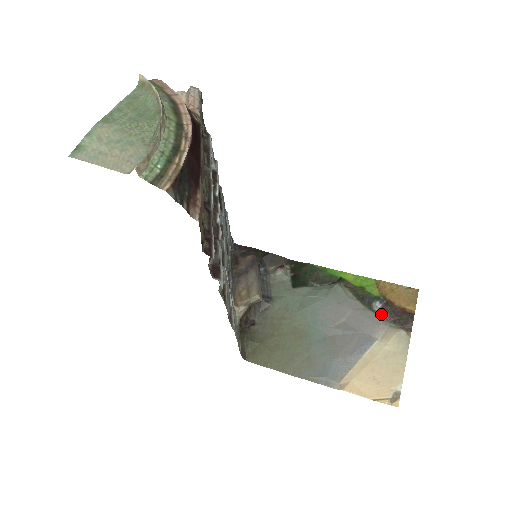
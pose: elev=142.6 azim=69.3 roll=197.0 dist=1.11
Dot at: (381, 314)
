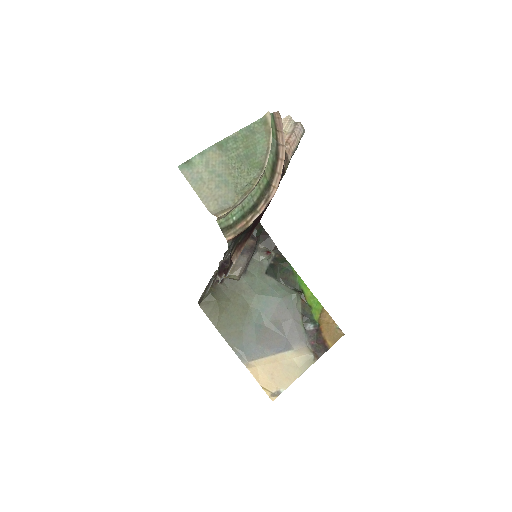
Dot at: (308, 334)
